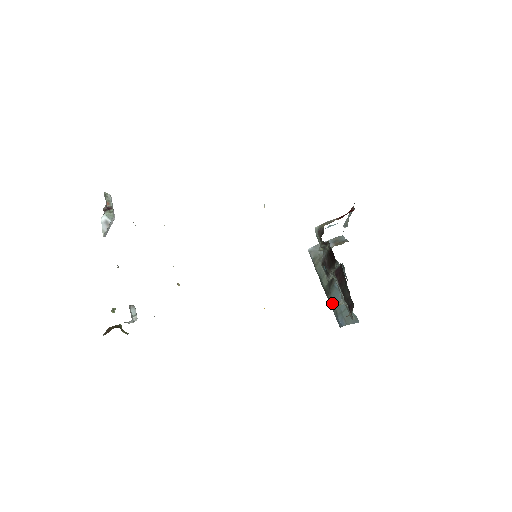
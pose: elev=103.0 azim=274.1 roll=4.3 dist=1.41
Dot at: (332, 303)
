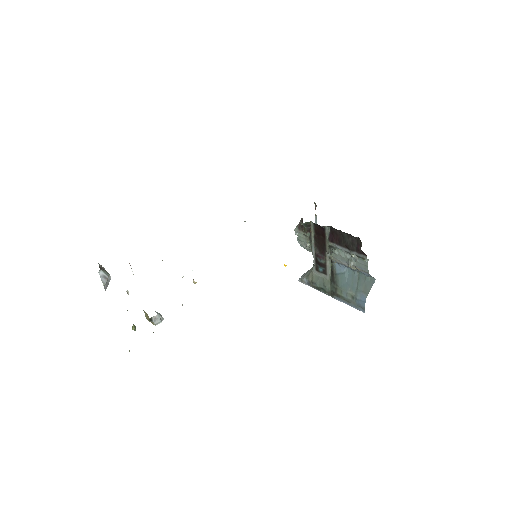
Dot at: (344, 294)
